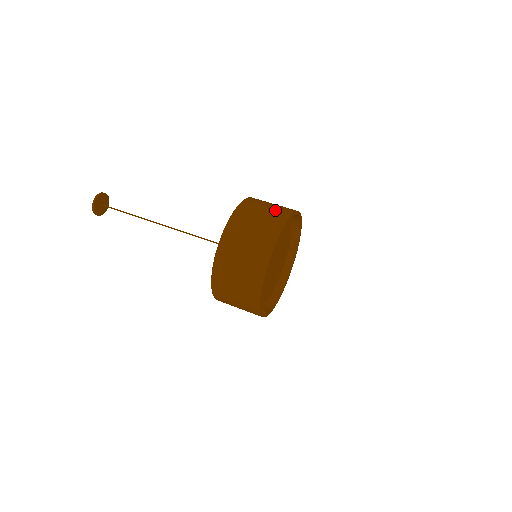
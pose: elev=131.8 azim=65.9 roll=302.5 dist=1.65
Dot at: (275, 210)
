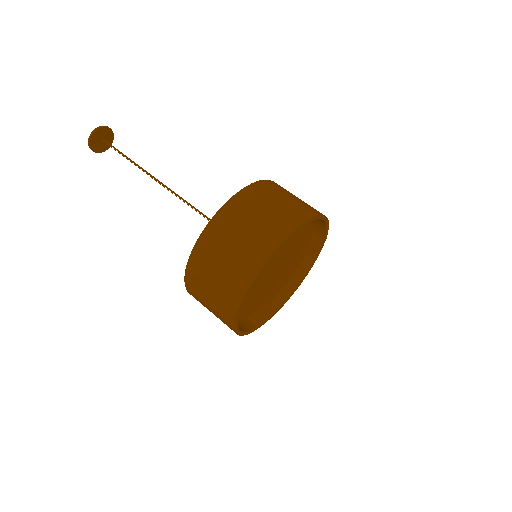
Dot at: (267, 225)
